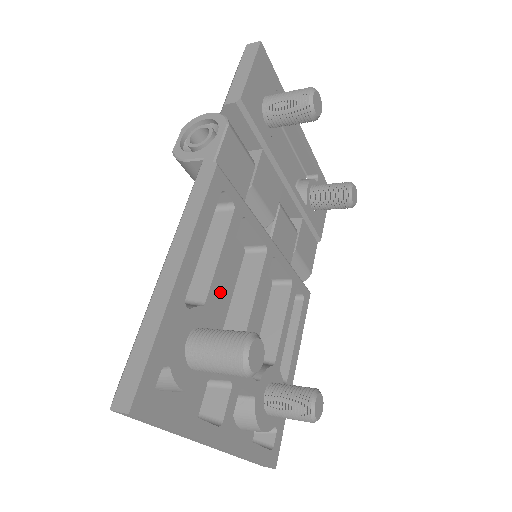
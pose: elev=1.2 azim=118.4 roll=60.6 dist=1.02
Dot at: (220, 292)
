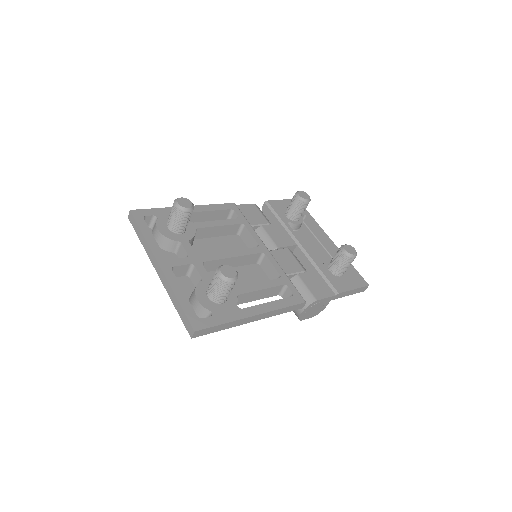
Dot at: (219, 251)
